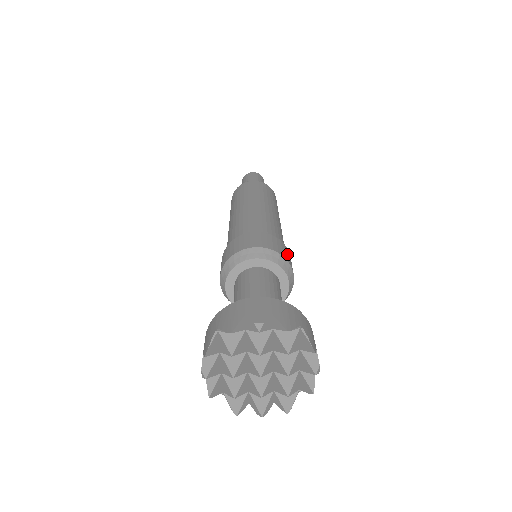
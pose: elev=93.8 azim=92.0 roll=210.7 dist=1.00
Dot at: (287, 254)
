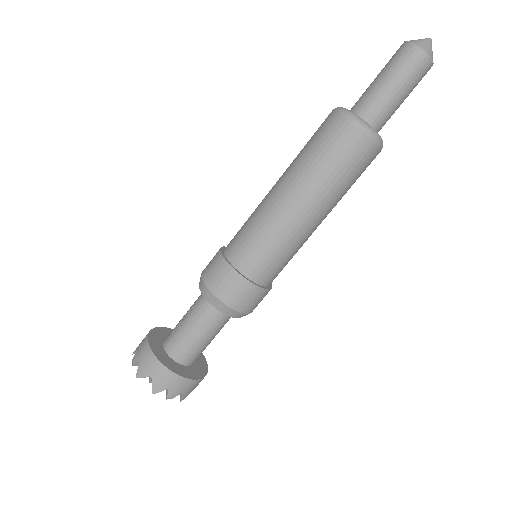
Dot at: (262, 299)
